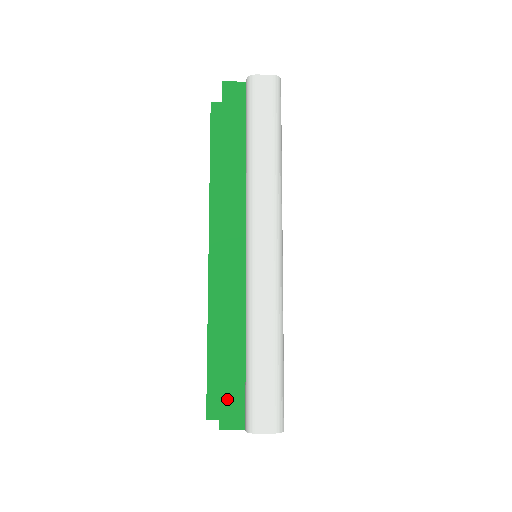
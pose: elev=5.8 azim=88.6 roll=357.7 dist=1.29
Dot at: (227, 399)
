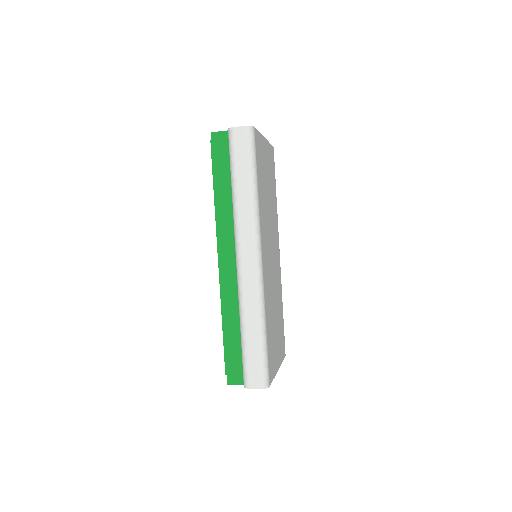
Dot at: (231, 365)
